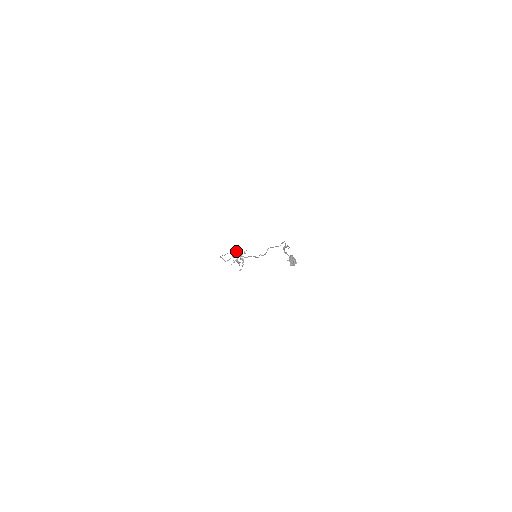
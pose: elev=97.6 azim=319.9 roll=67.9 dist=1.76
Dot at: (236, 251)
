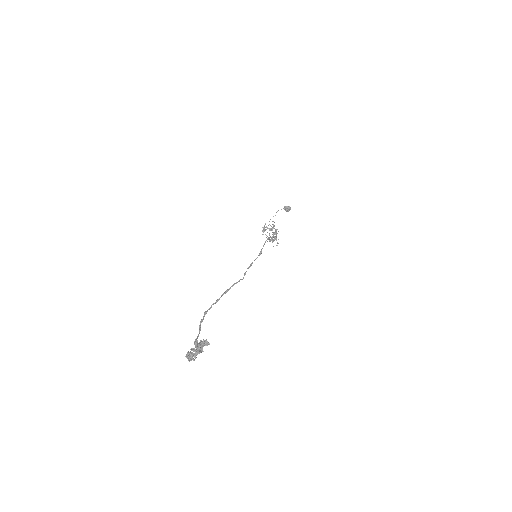
Dot at: occluded
